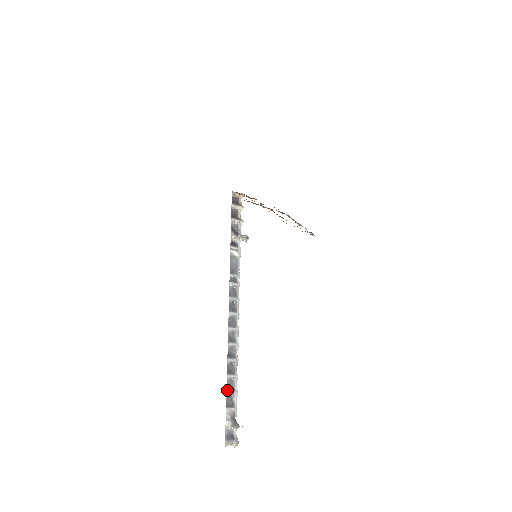
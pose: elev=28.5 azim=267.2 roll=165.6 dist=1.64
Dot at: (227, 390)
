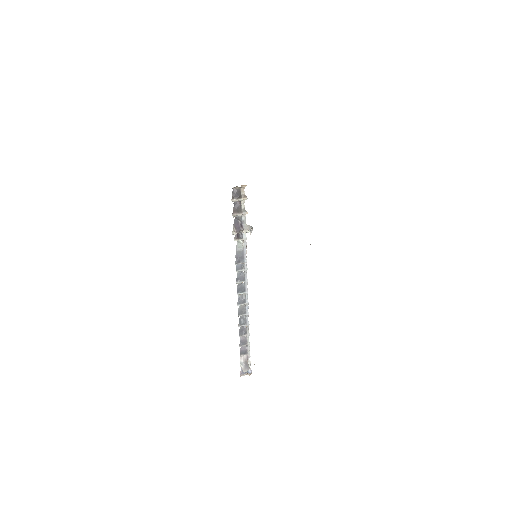
Dot at: (240, 345)
